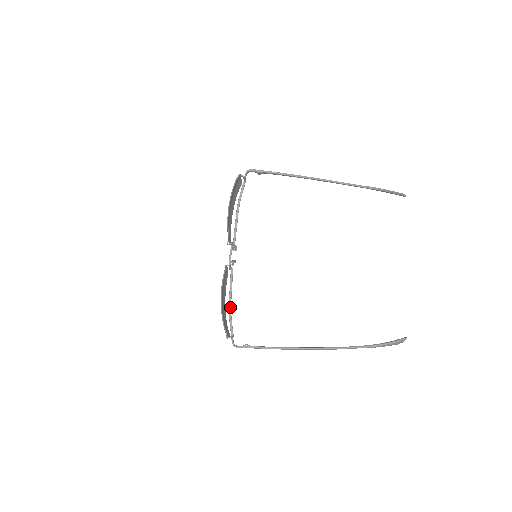
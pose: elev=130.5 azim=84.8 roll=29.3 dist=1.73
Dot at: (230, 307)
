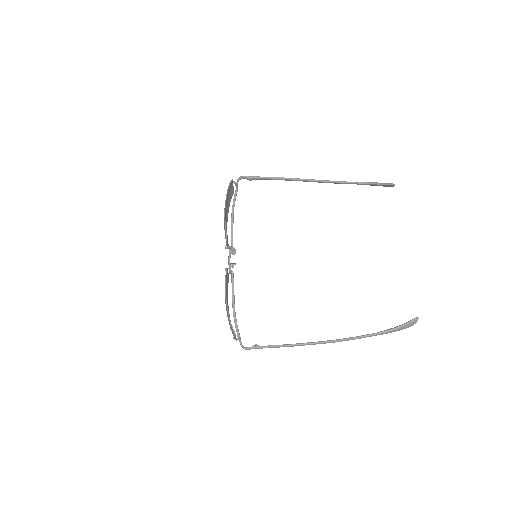
Dot at: (234, 310)
